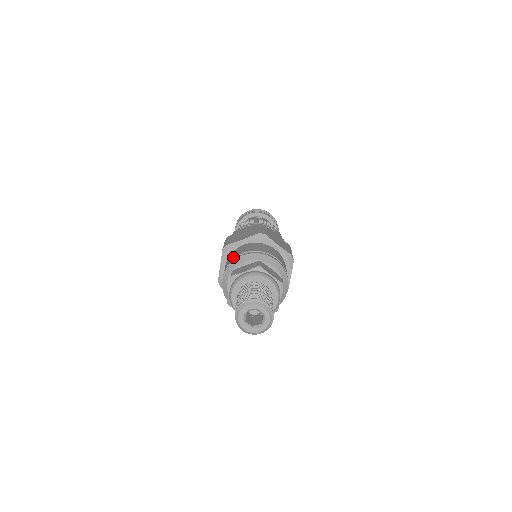
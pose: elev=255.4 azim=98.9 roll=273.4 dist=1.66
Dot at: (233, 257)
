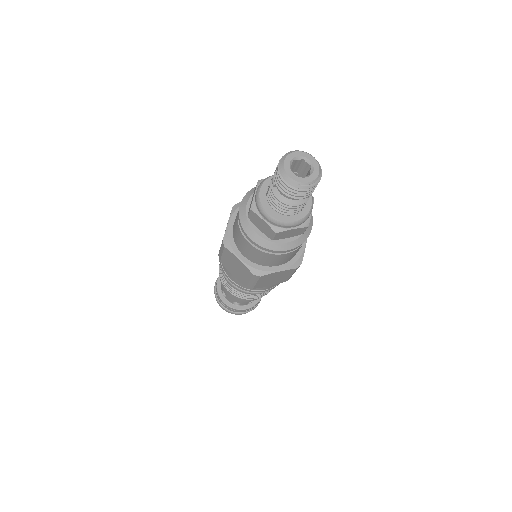
Dot at: occluded
